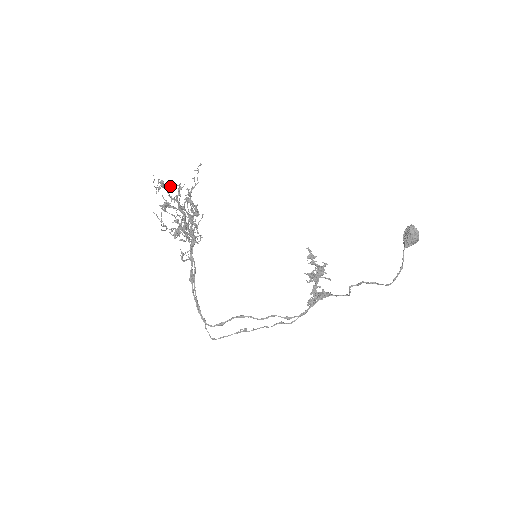
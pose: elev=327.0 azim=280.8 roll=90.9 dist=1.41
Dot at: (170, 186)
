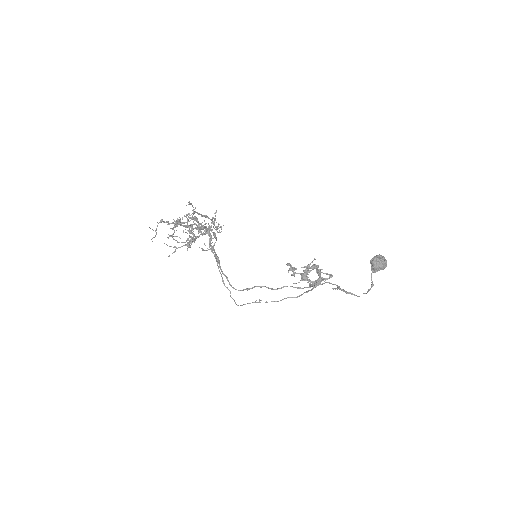
Dot at: (168, 223)
